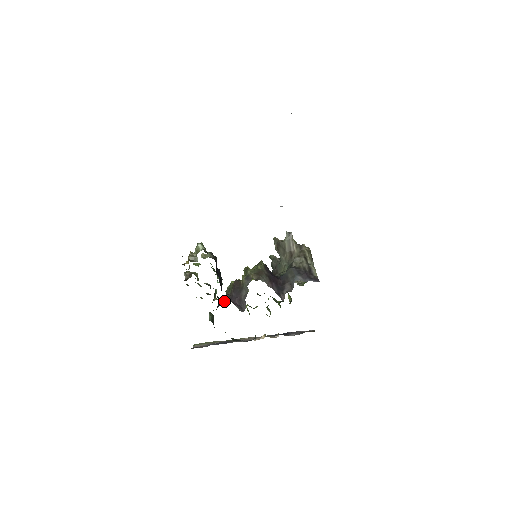
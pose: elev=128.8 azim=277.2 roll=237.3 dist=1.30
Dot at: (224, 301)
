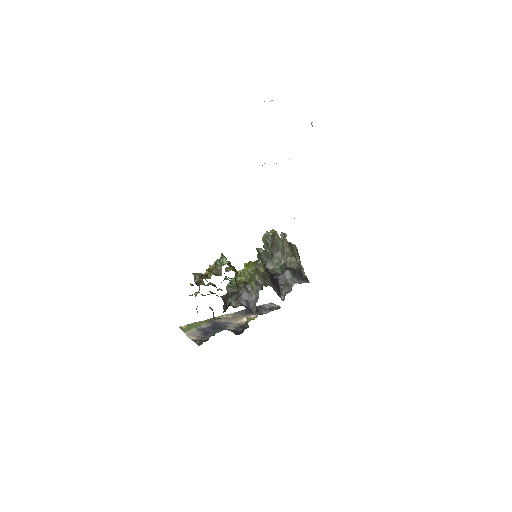
Dot at: (233, 303)
